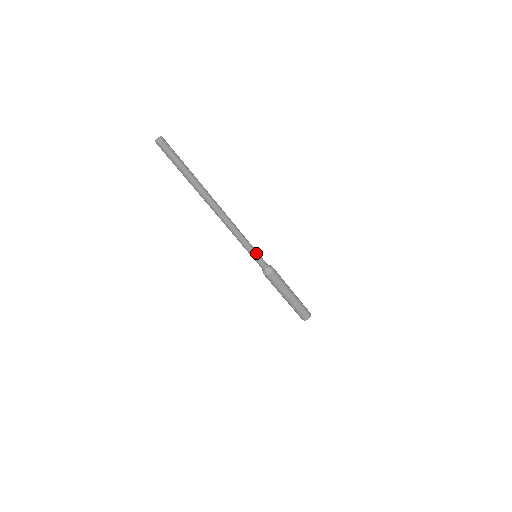
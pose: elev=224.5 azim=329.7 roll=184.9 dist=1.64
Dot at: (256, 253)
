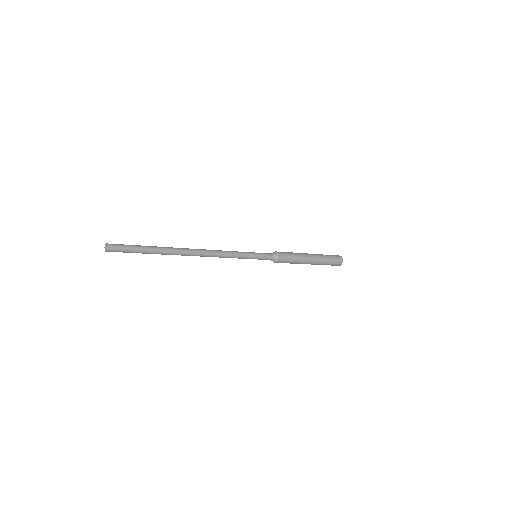
Dot at: (254, 255)
